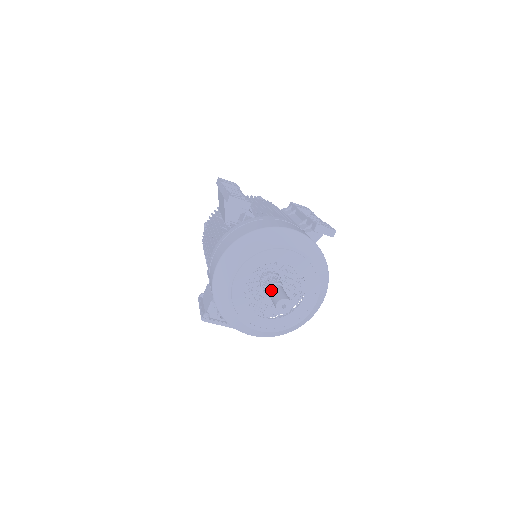
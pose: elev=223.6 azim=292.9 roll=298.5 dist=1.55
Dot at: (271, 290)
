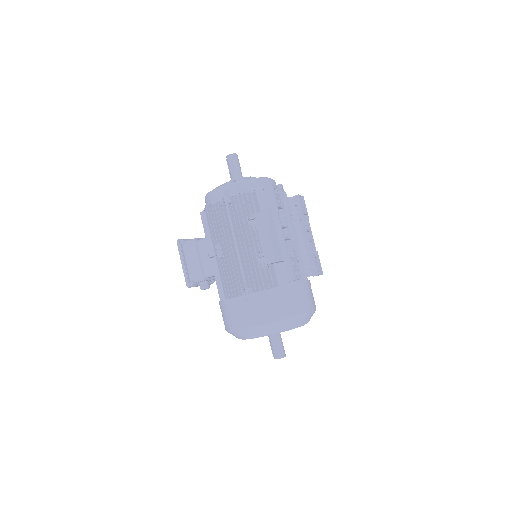
Dot at: (275, 339)
